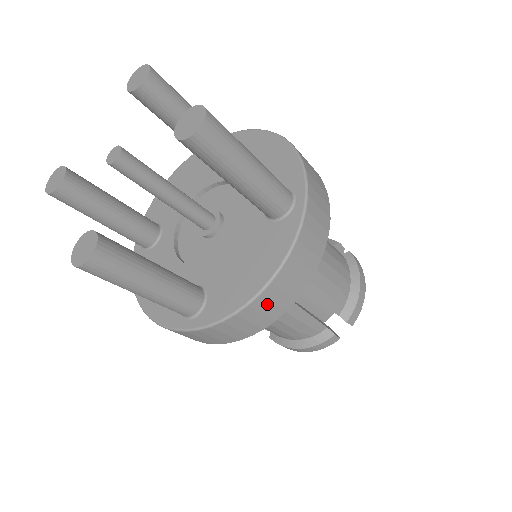
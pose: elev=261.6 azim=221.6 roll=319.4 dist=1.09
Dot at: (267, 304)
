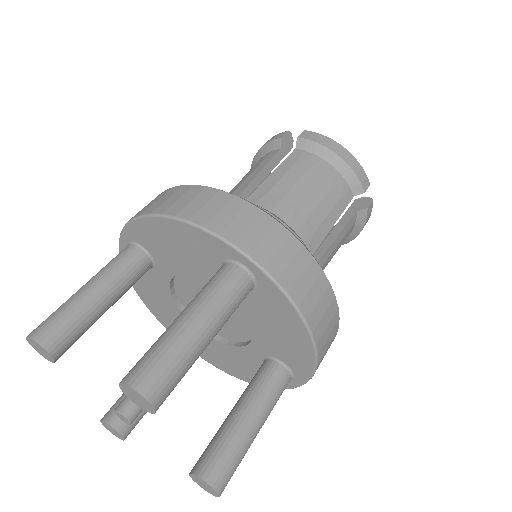
Dot at: (325, 333)
